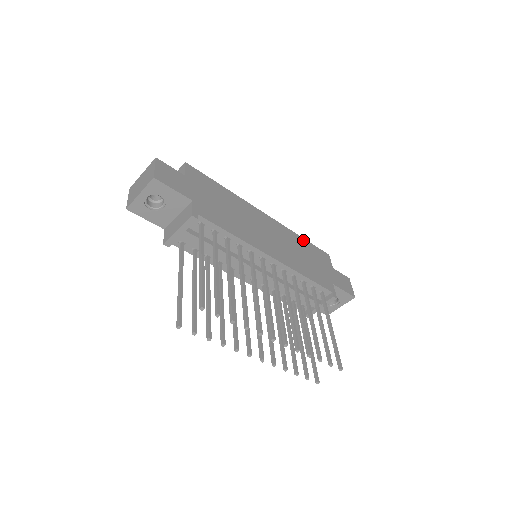
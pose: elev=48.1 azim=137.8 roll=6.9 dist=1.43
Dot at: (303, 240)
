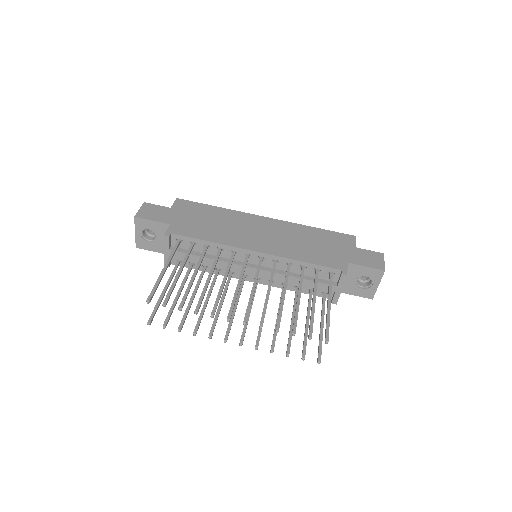
Dot at: (315, 229)
